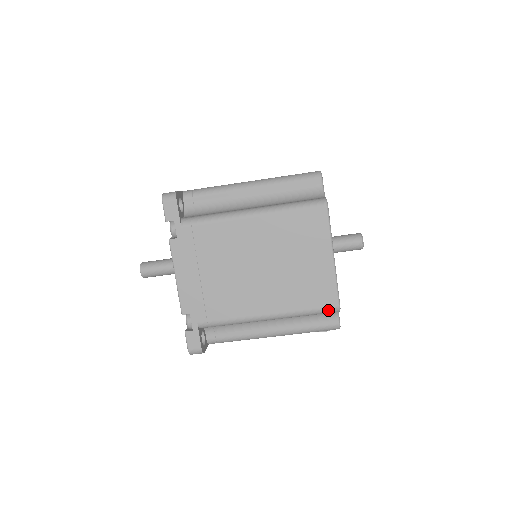
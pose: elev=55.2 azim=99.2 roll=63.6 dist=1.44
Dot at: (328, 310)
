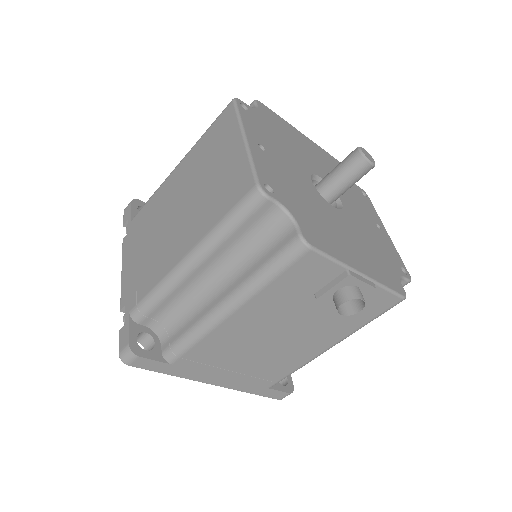
Dot at: (246, 201)
